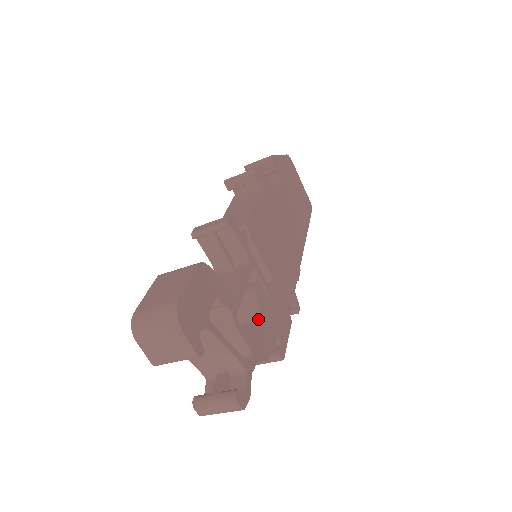
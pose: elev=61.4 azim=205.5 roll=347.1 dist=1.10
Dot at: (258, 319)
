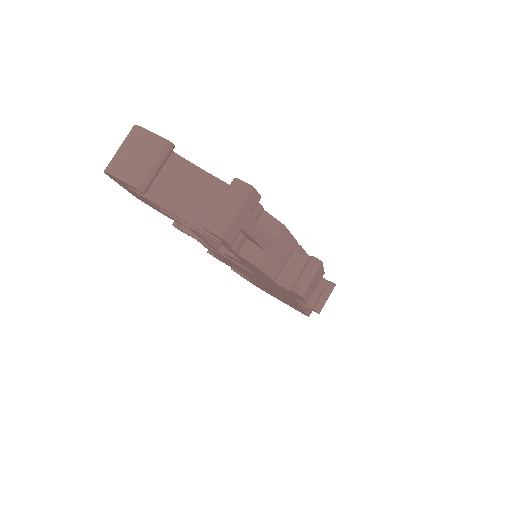
Dot at: occluded
